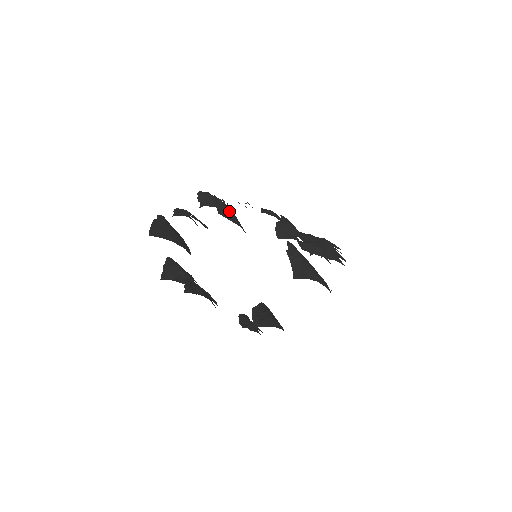
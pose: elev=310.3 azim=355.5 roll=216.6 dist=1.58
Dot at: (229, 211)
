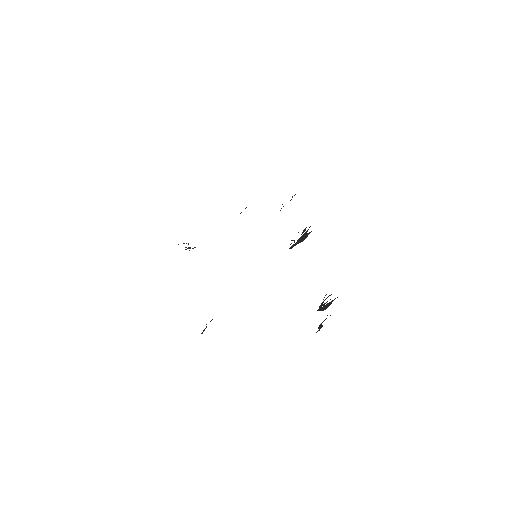
Dot at: occluded
